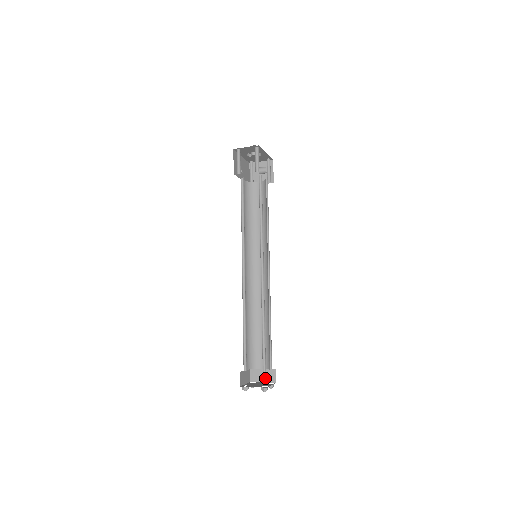
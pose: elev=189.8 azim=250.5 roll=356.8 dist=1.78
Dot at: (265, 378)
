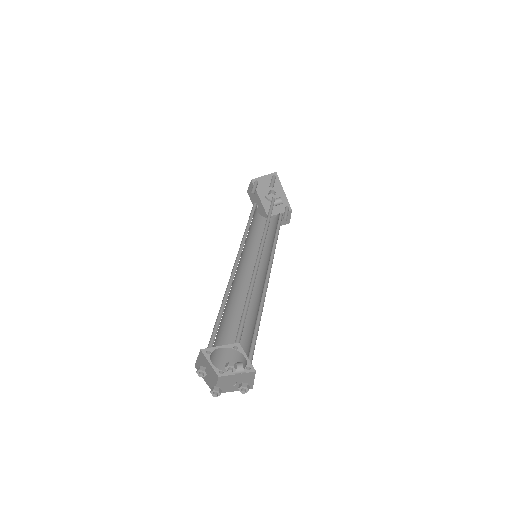
Dot at: (236, 363)
